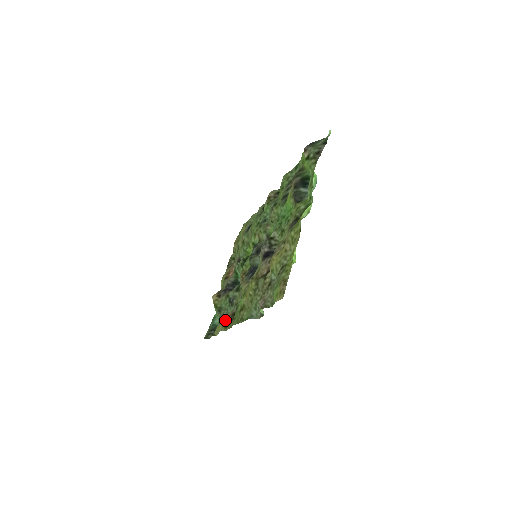
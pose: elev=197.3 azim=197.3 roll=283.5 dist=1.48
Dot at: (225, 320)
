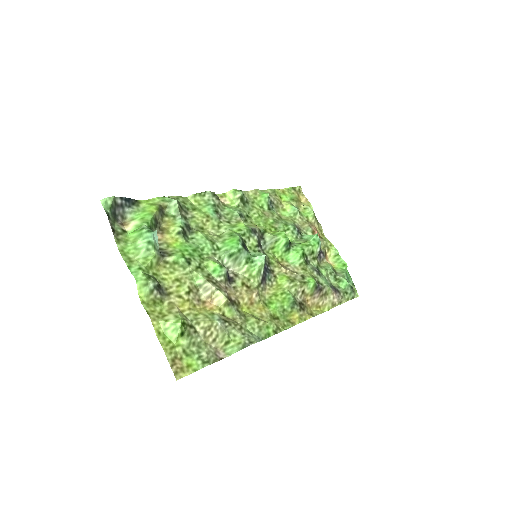
Dot at: (307, 308)
